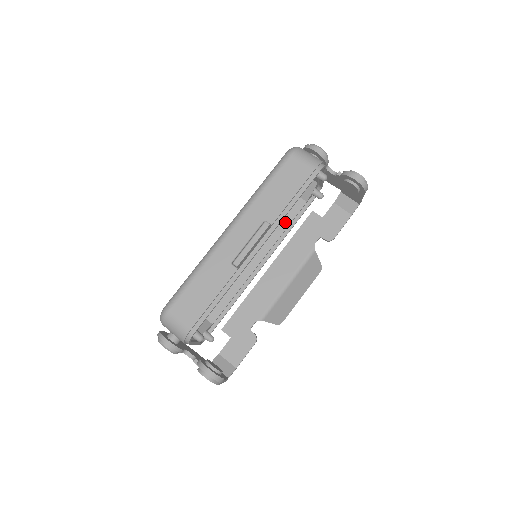
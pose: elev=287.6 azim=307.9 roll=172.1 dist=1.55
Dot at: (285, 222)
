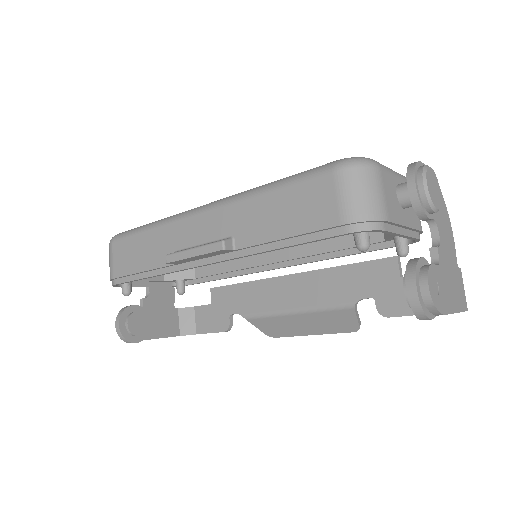
Dot at: (336, 242)
